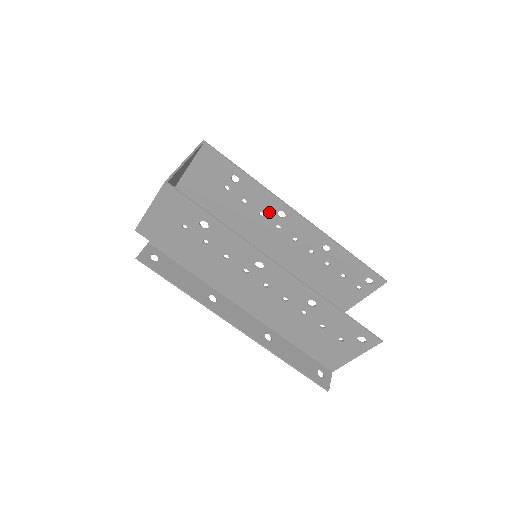
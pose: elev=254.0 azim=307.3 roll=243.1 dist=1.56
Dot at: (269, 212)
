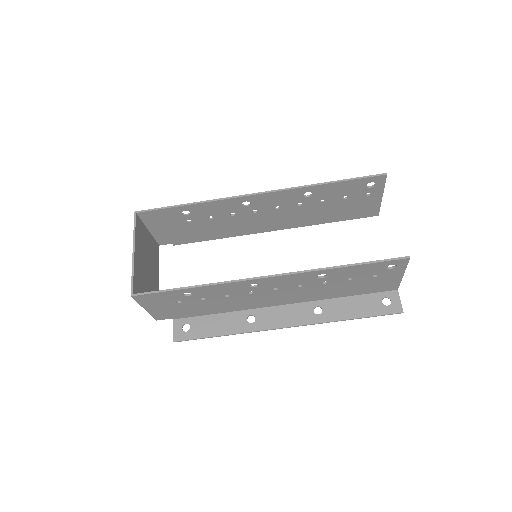
Dot at: (236, 209)
